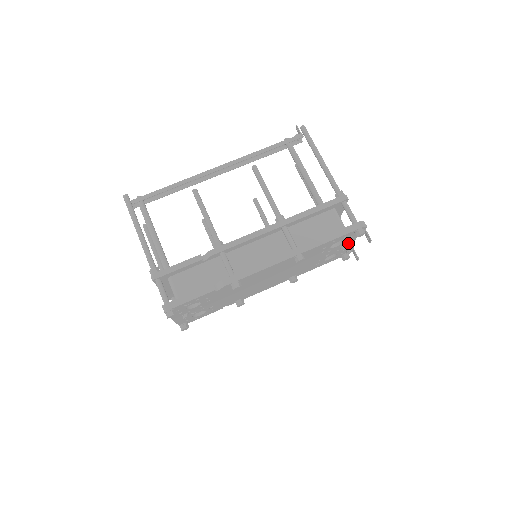
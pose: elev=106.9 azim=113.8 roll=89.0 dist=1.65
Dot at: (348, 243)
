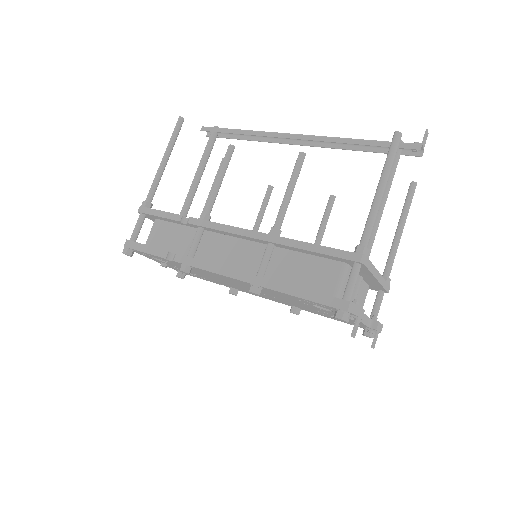
Dot at: occluded
